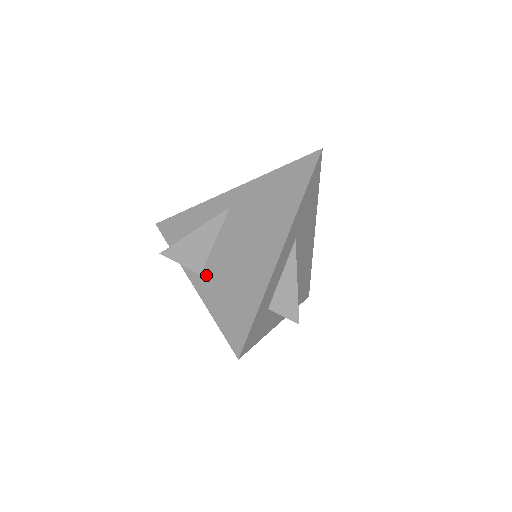
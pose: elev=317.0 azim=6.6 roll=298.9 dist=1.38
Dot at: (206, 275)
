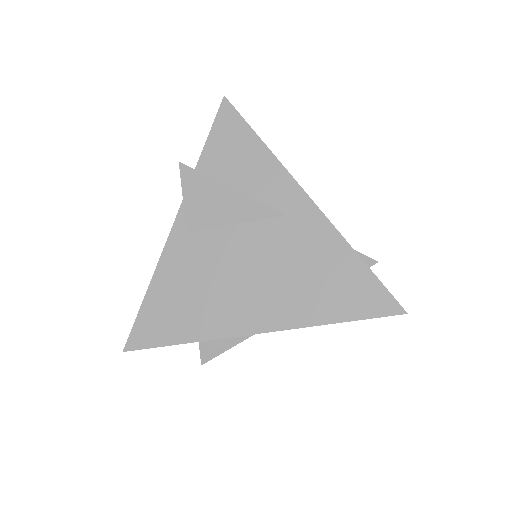
Dot at: (189, 242)
